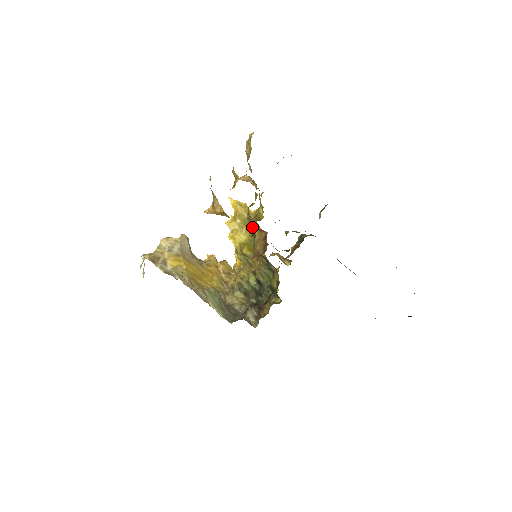
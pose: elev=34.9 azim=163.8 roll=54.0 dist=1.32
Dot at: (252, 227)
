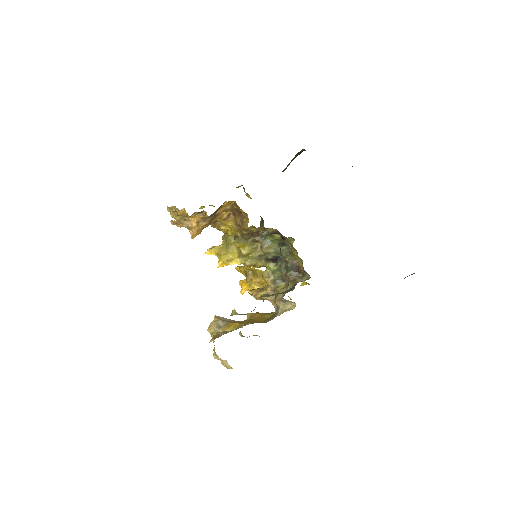
Dot at: (225, 228)
